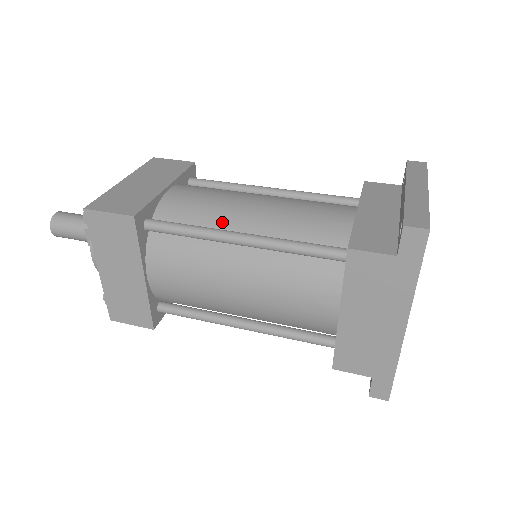
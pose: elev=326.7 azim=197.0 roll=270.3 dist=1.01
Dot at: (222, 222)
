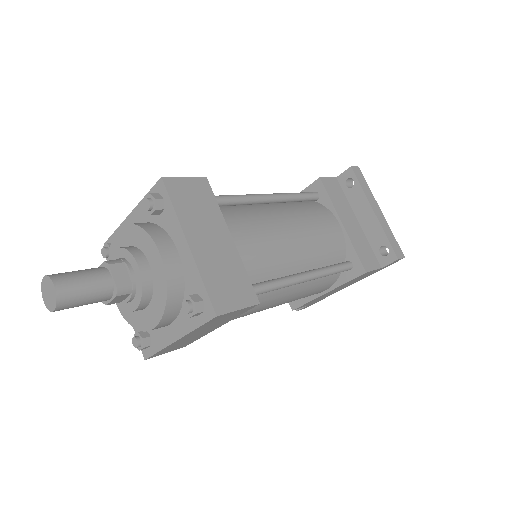
Dot at: (285, 265)
